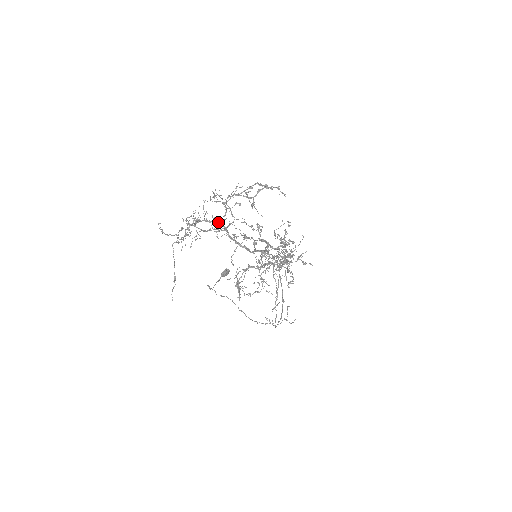
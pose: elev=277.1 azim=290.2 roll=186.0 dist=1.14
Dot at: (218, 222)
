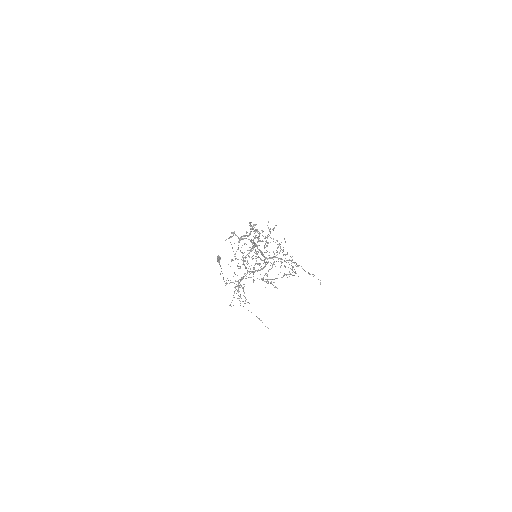
Dot at: occluded
